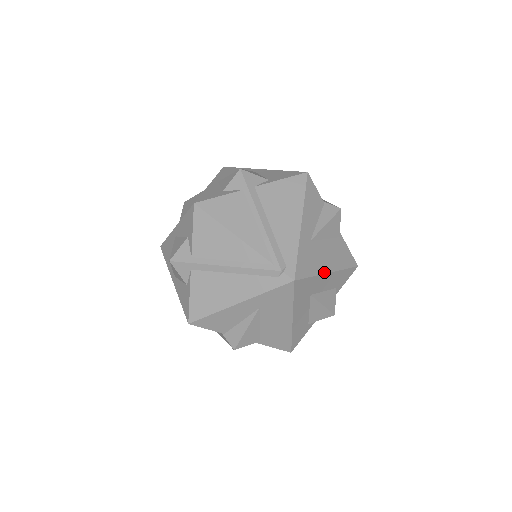
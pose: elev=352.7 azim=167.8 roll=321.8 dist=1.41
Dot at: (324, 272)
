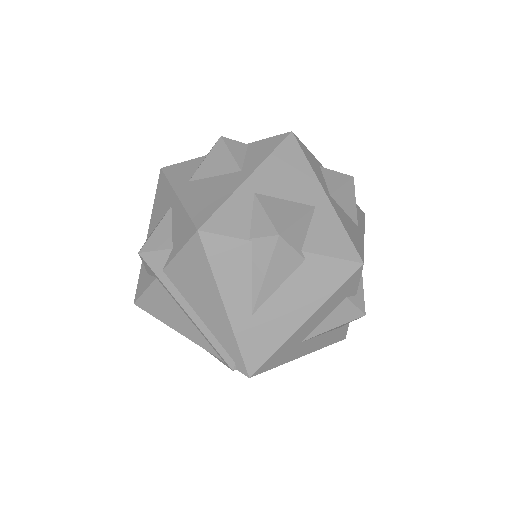
Dot at: (295, 329)
